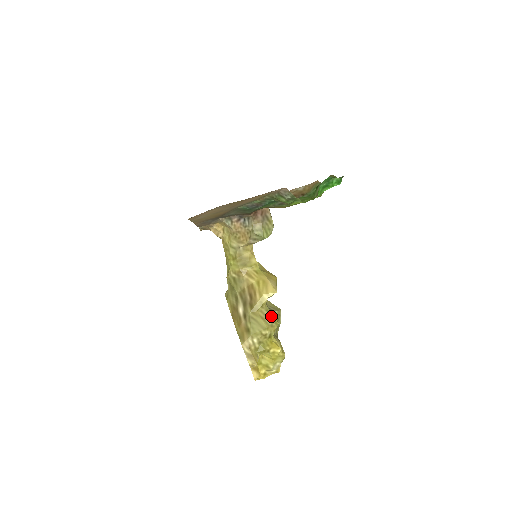
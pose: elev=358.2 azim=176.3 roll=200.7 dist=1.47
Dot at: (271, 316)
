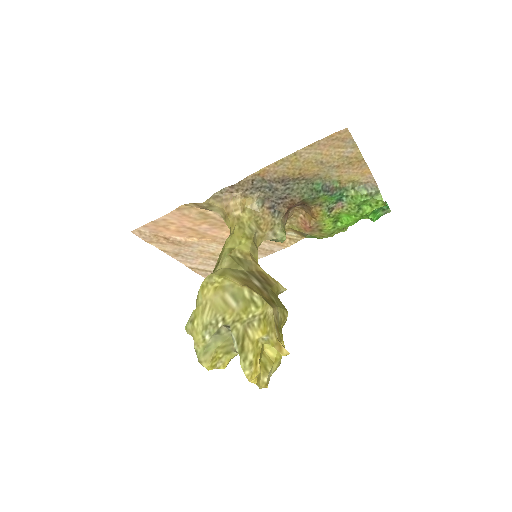
Dot at: occluded
